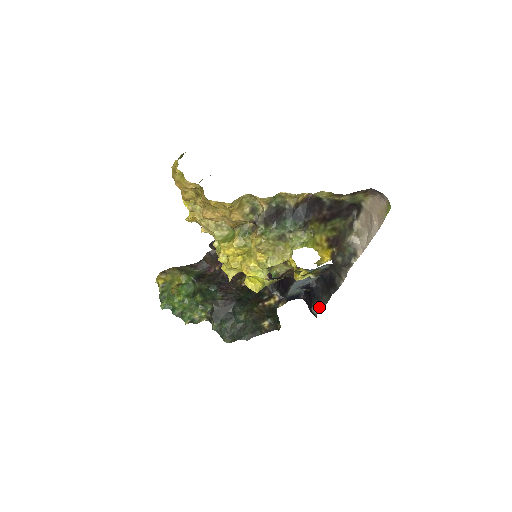
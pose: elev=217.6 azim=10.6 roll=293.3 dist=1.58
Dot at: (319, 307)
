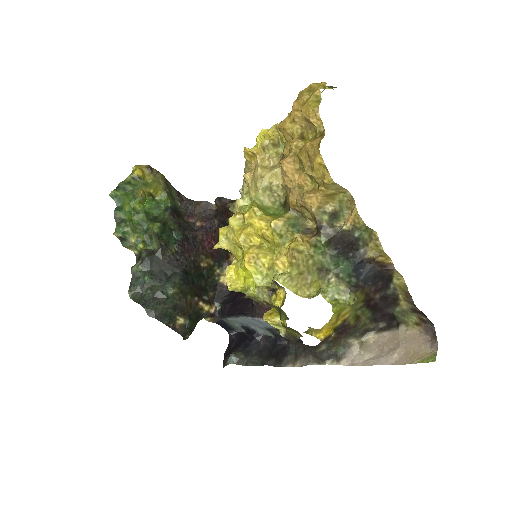
Dot at: (240, 361)
